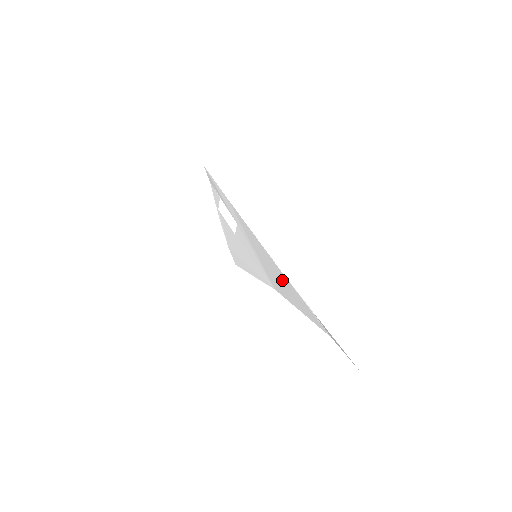
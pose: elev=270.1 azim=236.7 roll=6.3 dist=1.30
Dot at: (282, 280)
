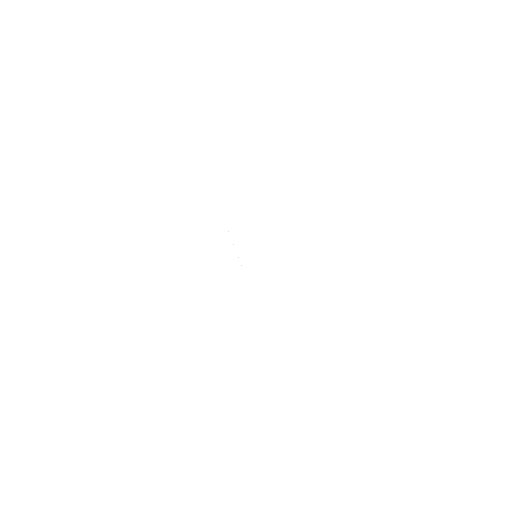
Dot at: occluded
